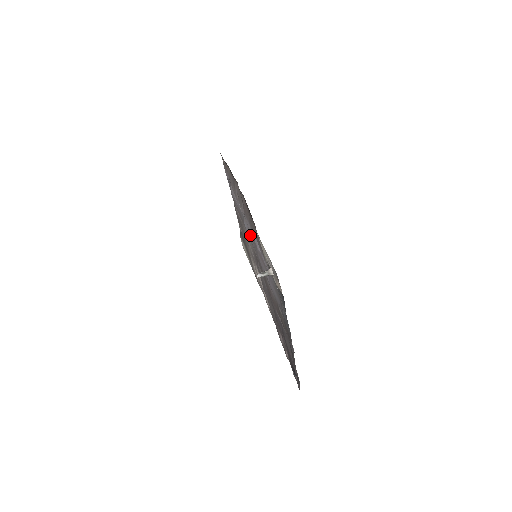
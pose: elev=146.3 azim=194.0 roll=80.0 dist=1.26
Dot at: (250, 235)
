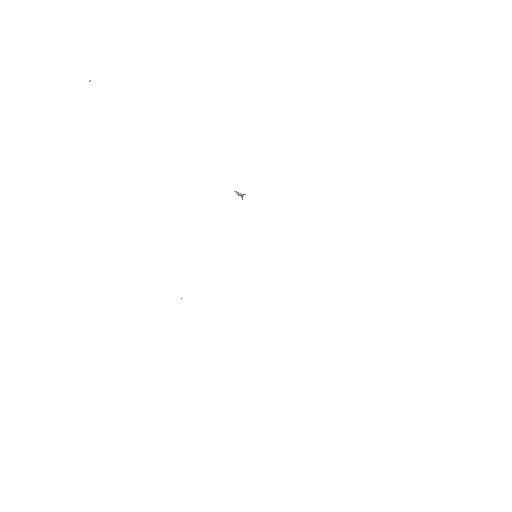
Dot at: occluded
